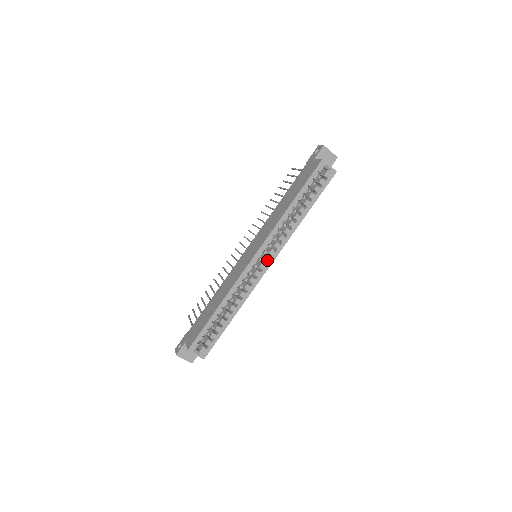
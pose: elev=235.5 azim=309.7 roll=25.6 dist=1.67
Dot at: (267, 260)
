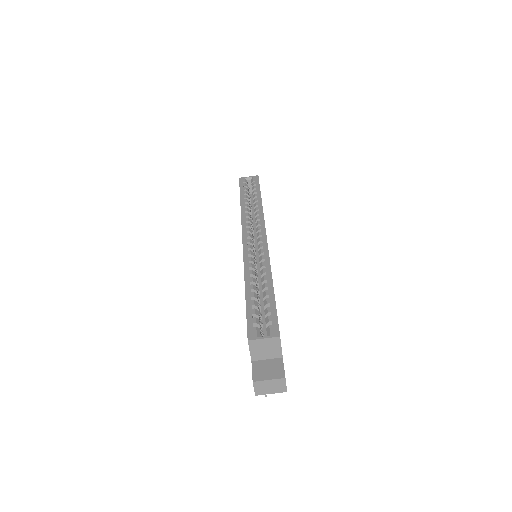
Dot at: (259, 234)
